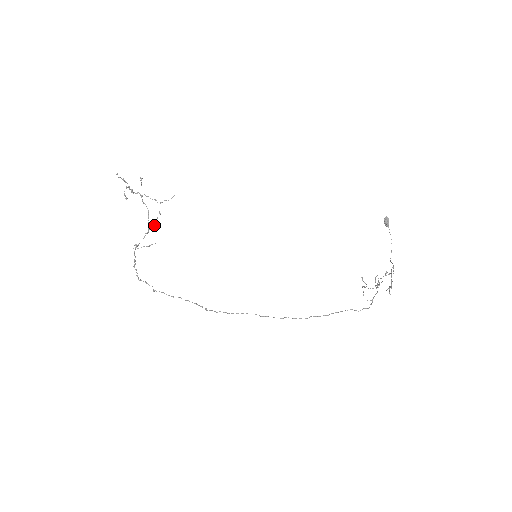
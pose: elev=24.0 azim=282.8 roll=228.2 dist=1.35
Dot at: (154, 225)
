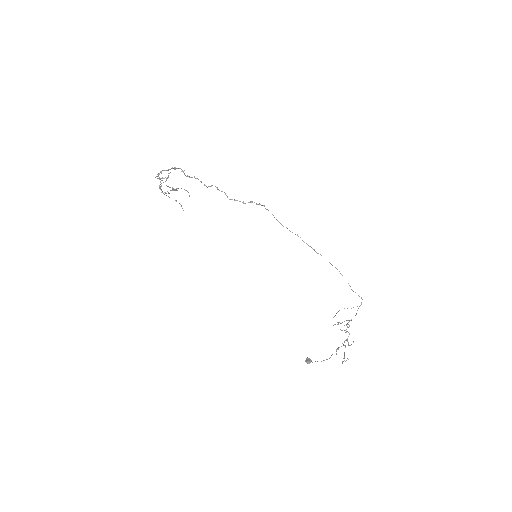
Dot at: (185, 190)
